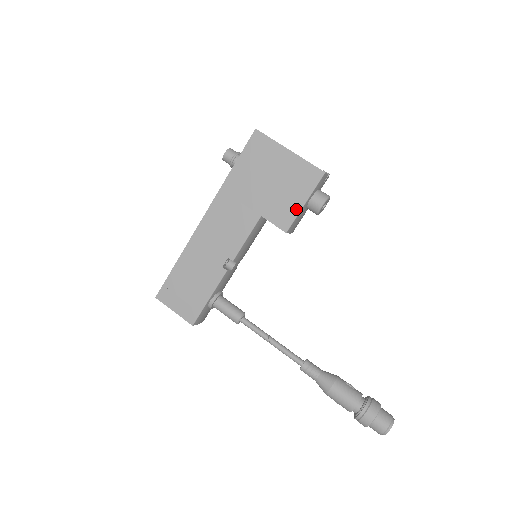
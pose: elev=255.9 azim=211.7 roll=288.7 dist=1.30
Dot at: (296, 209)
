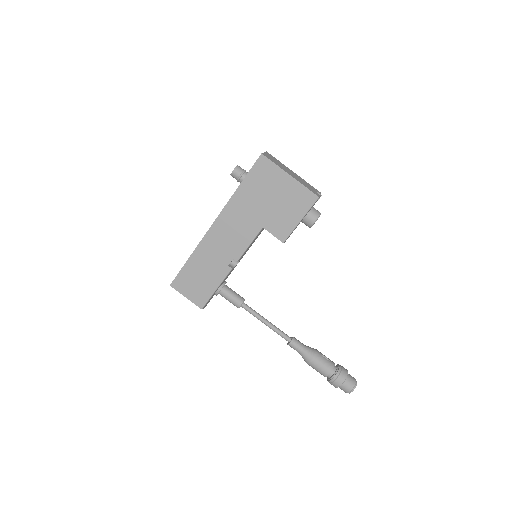
Dot at: (293, 225)
